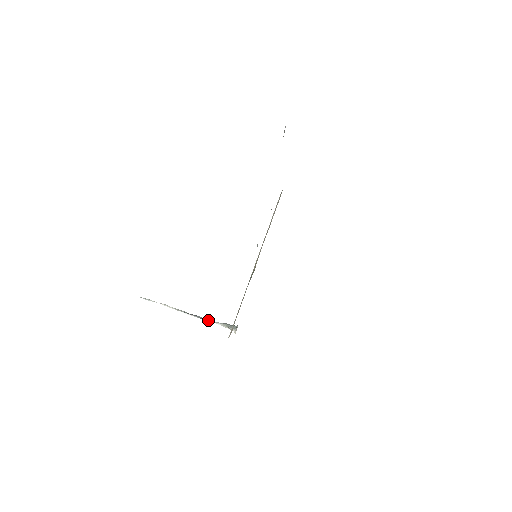
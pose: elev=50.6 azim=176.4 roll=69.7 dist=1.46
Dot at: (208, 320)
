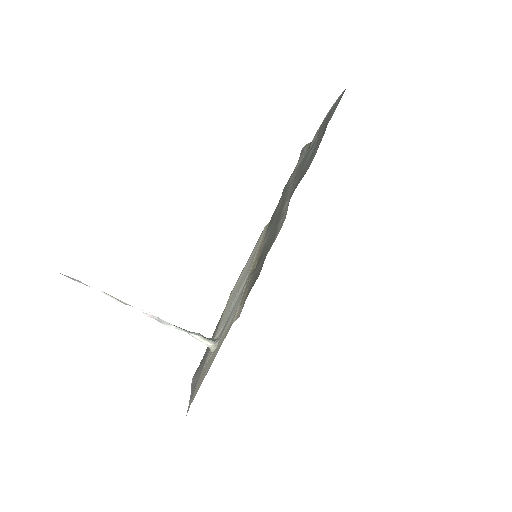
Dot at: occluded
